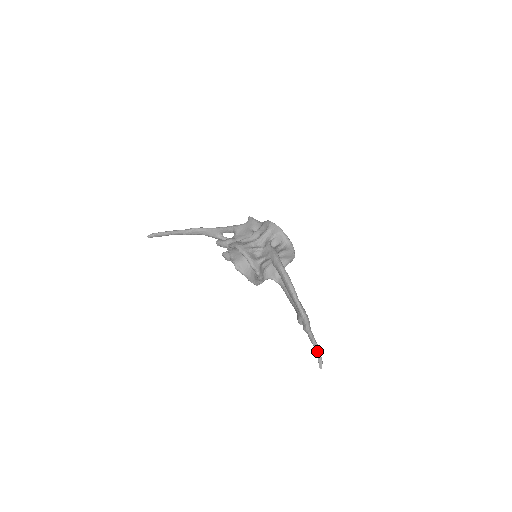
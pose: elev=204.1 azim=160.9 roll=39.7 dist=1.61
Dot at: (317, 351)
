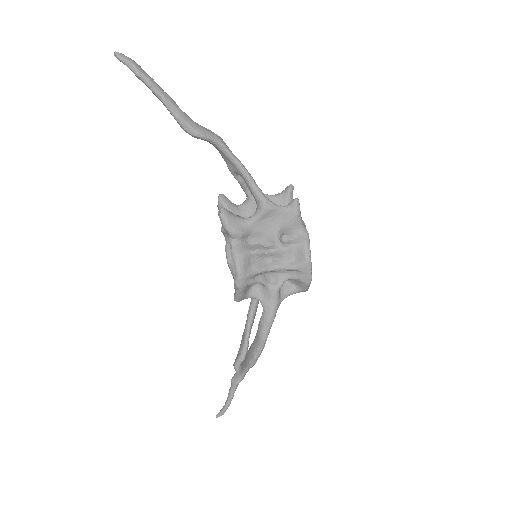
Dot at: (226, 408)
